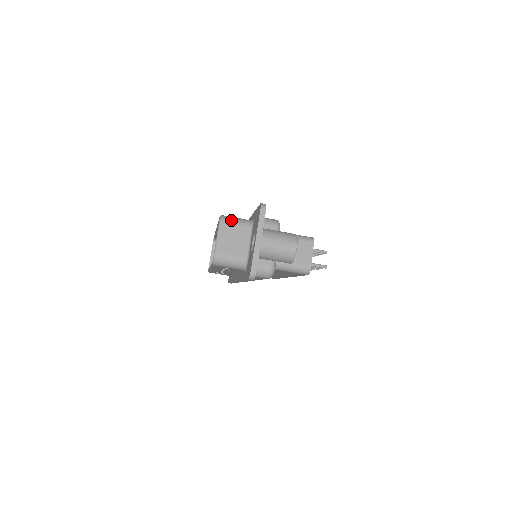
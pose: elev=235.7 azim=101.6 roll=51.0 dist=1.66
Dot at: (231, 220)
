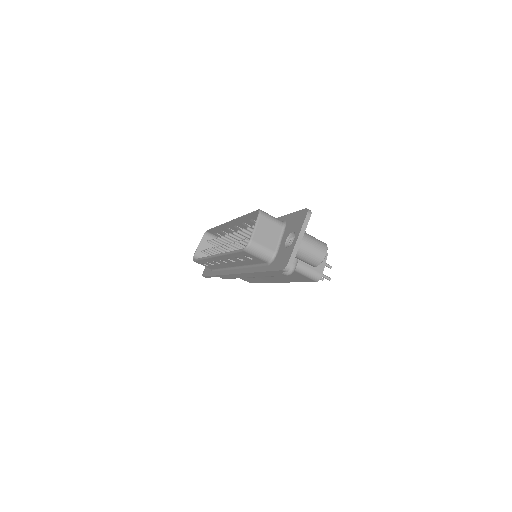
Dot at: (268, 216)
